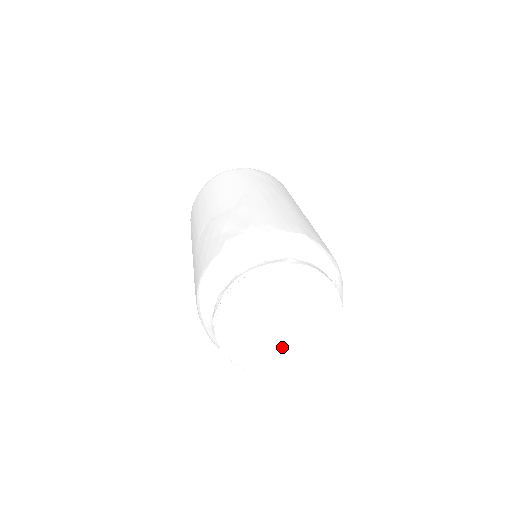
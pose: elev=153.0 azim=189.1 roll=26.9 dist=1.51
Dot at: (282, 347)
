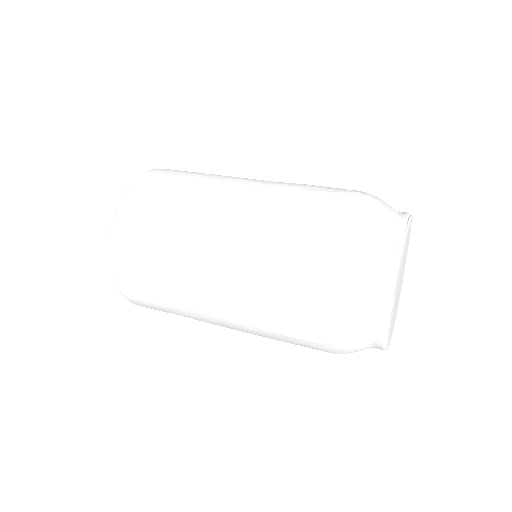
Dot at: occluded
